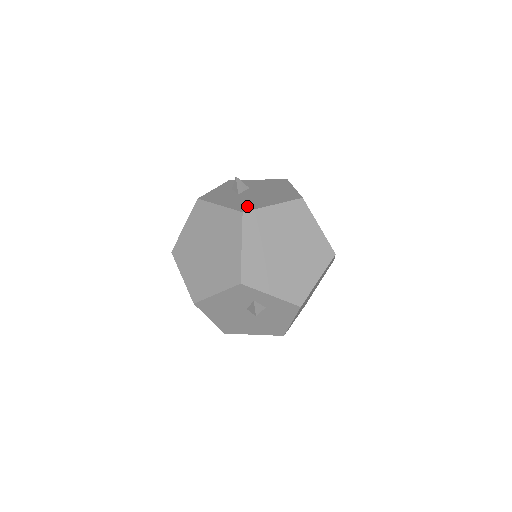
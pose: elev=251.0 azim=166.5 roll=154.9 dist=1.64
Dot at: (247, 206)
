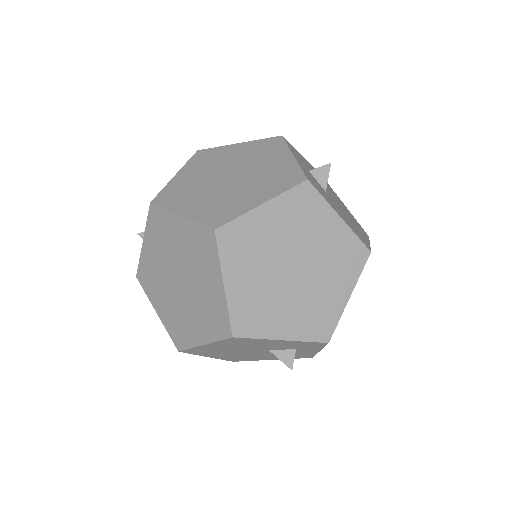
Dot at: (361, 236)
